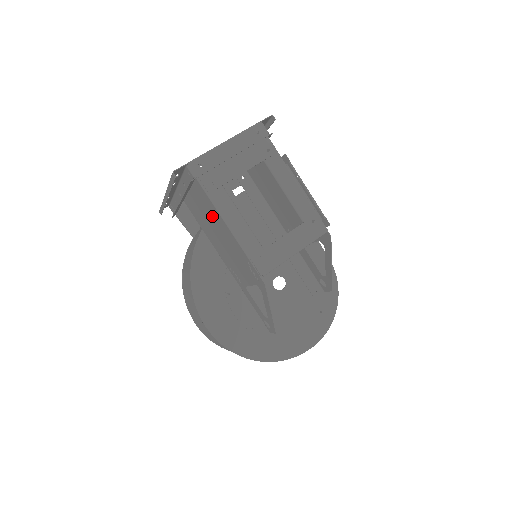
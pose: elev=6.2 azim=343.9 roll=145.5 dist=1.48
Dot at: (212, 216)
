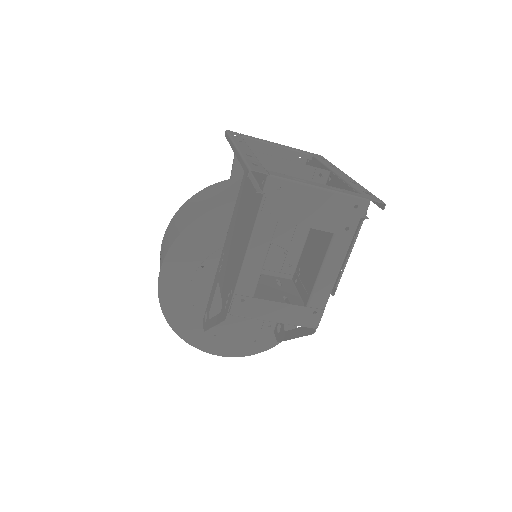
Dot at: (246, 224)
